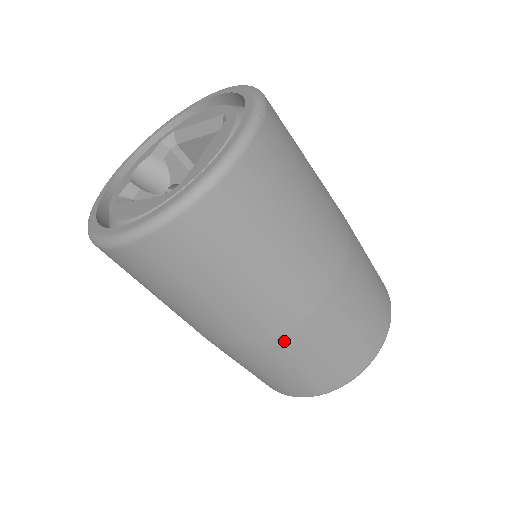
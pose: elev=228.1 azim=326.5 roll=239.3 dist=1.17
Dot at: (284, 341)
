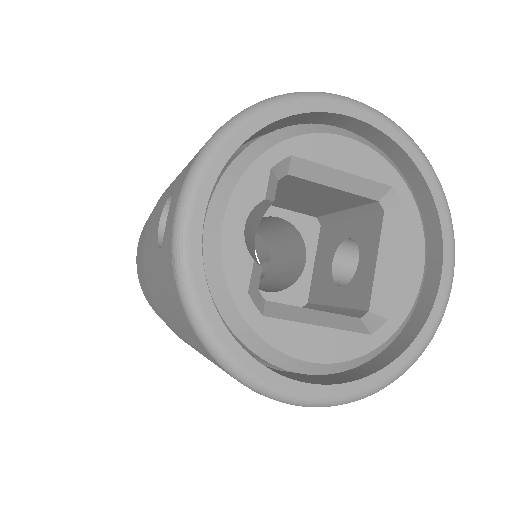
Dot at: occluded
